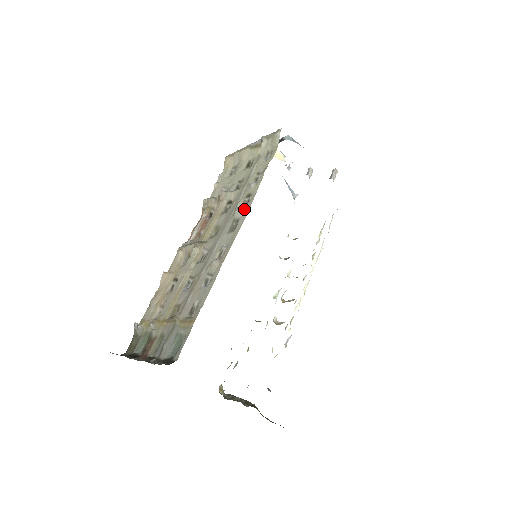
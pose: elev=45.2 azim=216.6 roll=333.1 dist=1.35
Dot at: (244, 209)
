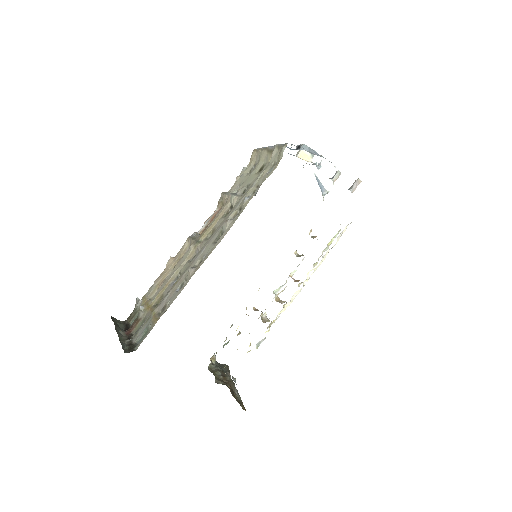
Dot at: (229, 224)
